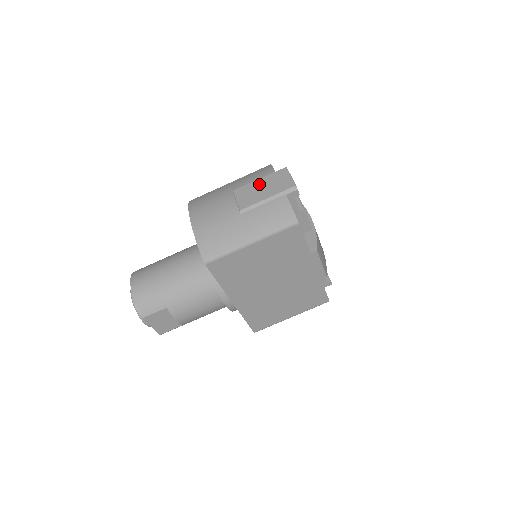
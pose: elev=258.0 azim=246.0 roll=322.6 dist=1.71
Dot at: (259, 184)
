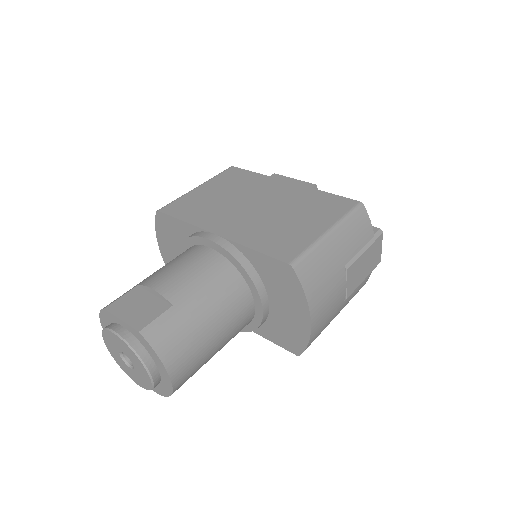
Dot at: occluded
